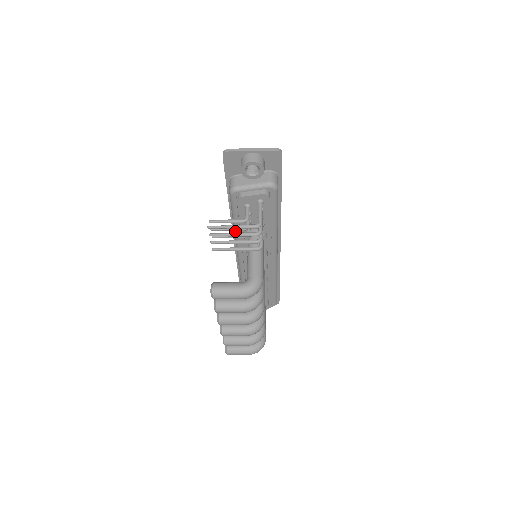
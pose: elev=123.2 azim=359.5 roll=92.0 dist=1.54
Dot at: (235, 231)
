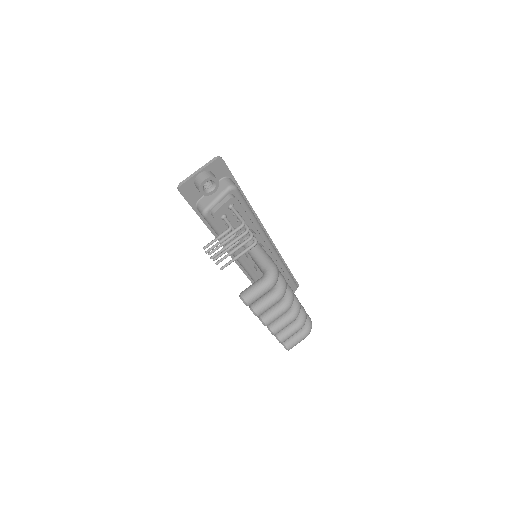
Dot at: occluded
